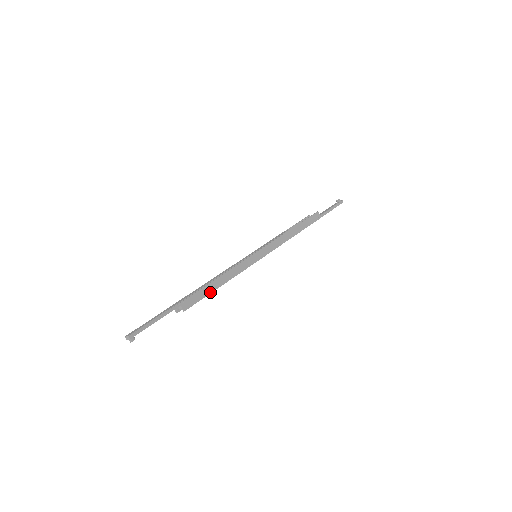
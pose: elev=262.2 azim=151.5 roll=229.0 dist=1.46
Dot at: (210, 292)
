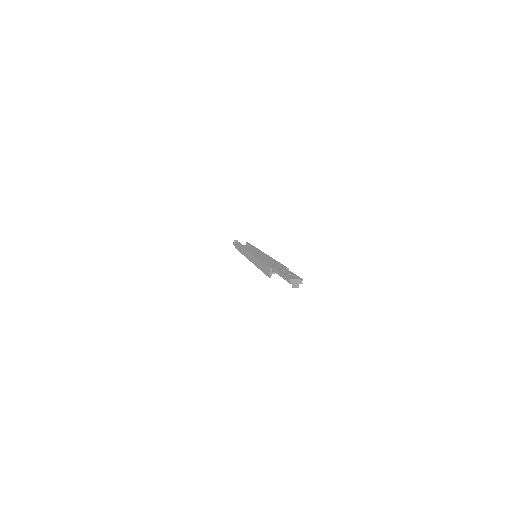
Dot at: occluded
